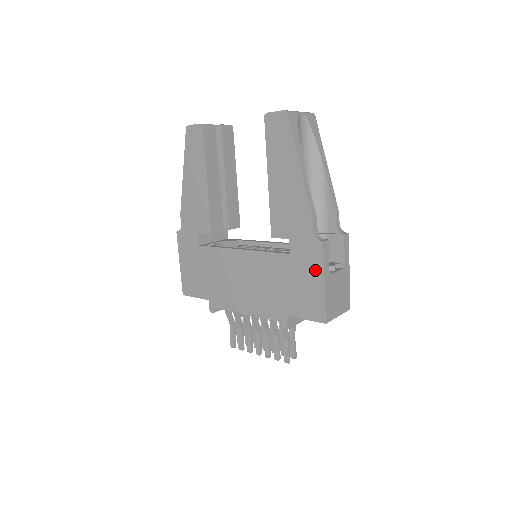
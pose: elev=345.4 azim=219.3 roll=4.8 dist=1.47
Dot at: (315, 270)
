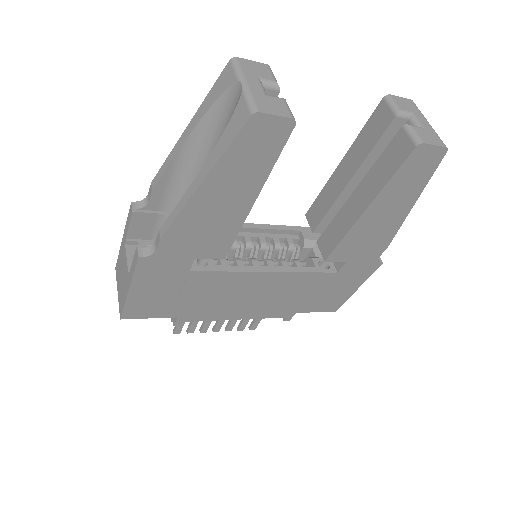
Dot at: (356, 282)
